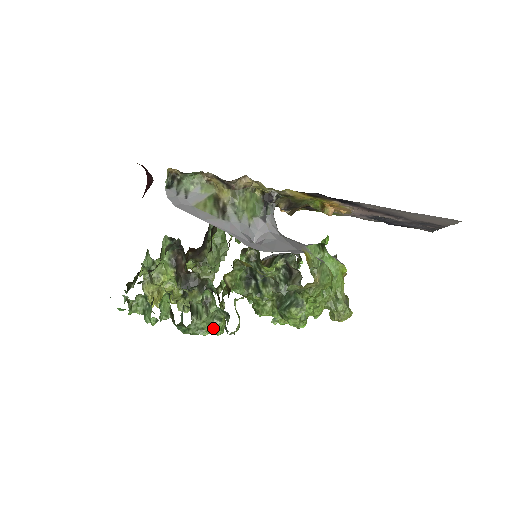
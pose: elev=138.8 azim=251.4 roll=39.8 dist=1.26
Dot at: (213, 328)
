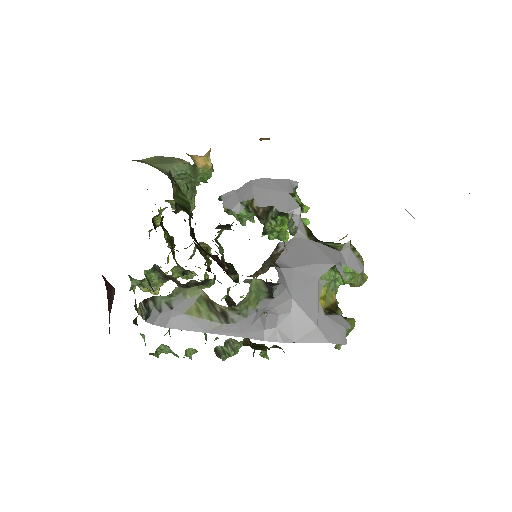
Dot at: (240, 347)
